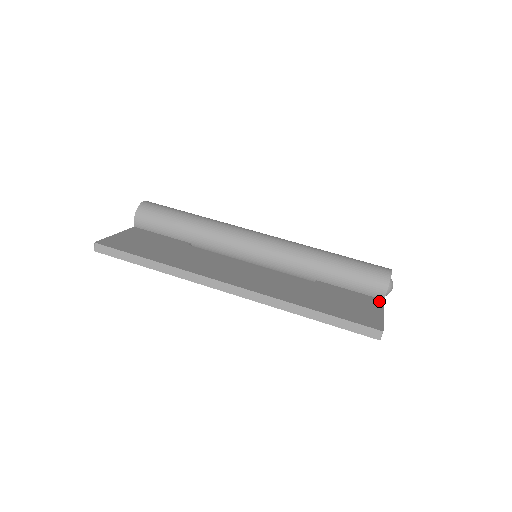
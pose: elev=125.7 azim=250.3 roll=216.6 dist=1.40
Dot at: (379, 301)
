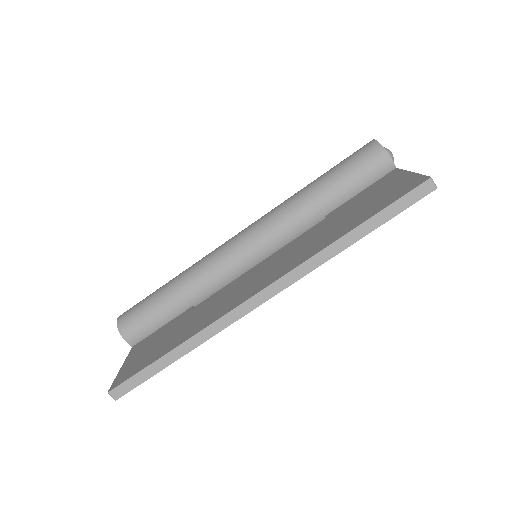
Dot at: (394, 172)
